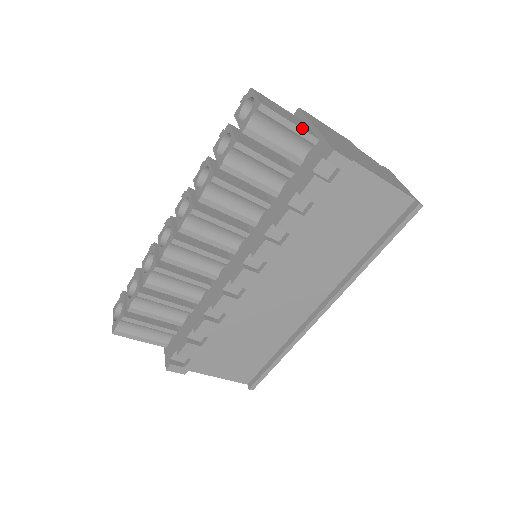
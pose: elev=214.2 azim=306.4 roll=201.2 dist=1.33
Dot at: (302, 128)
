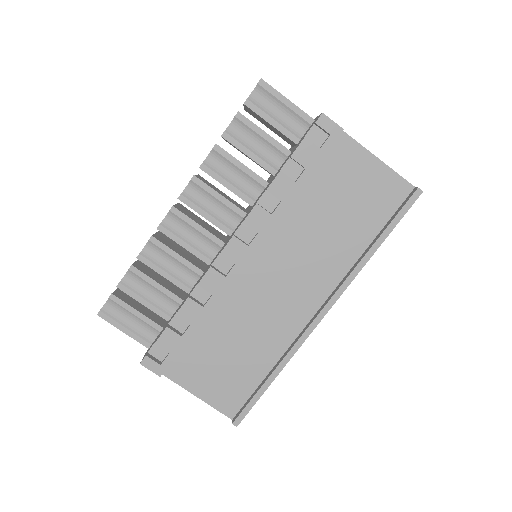
Dot at: (299, 108)
